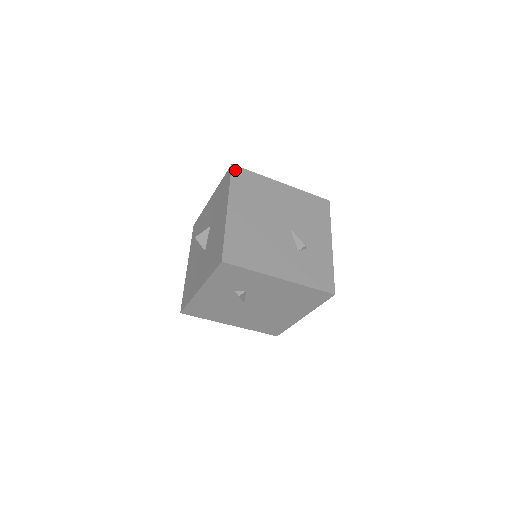
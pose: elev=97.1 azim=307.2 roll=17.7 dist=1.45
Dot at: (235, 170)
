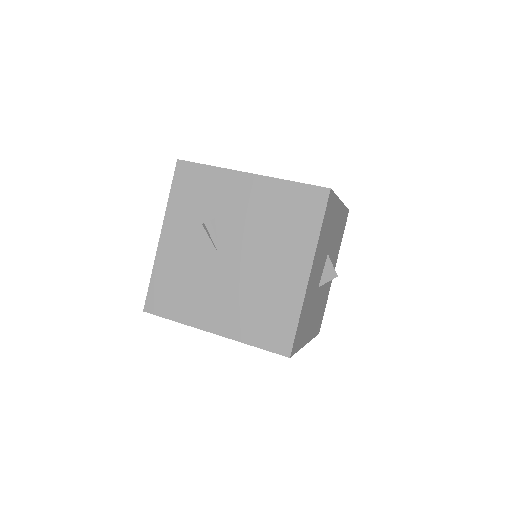
Dot at: occluded
